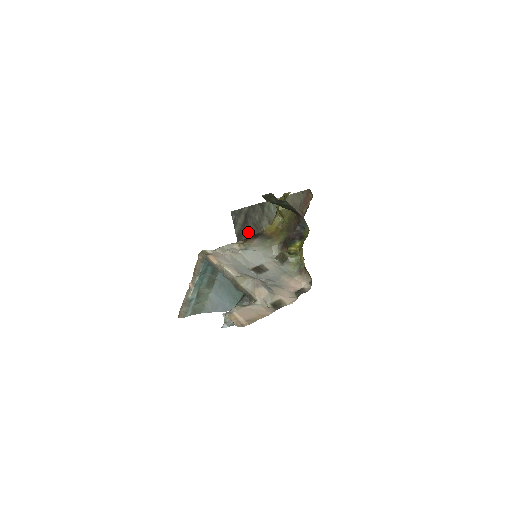
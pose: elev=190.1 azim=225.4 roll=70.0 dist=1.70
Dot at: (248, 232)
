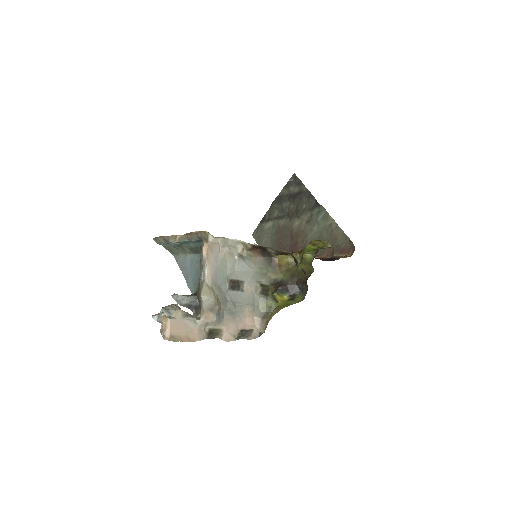
Dot at: (288, 205)
